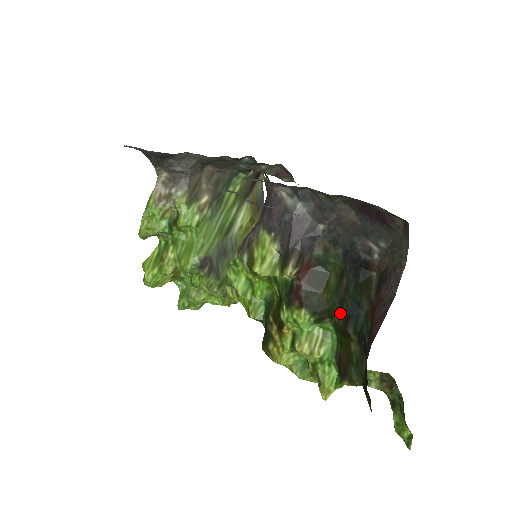
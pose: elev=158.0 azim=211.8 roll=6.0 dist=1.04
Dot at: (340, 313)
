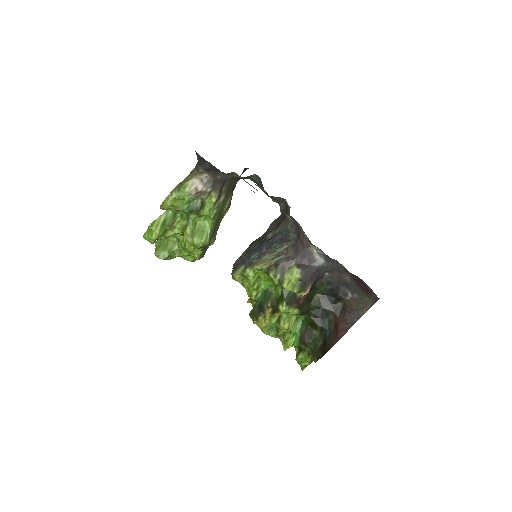
Dot at: (316, 316)
